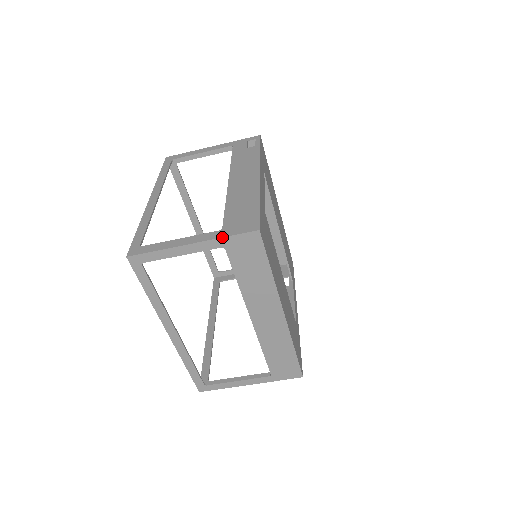
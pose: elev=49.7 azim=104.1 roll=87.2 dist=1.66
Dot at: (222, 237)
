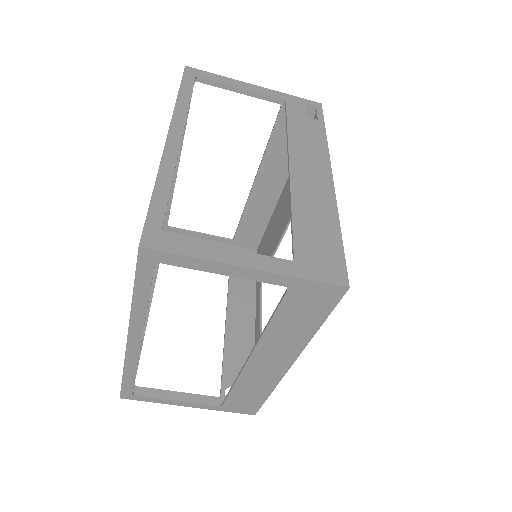
Dot at: (297, 277)
